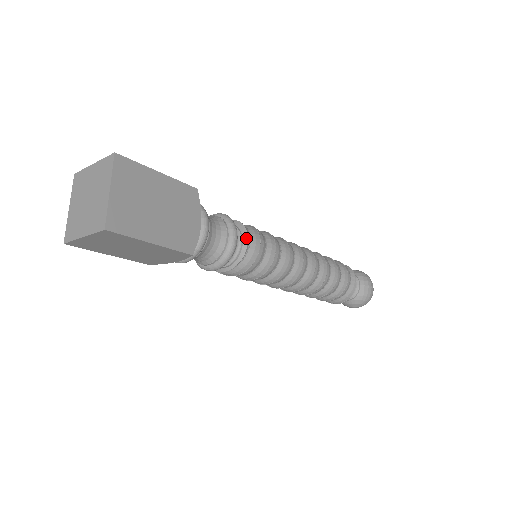
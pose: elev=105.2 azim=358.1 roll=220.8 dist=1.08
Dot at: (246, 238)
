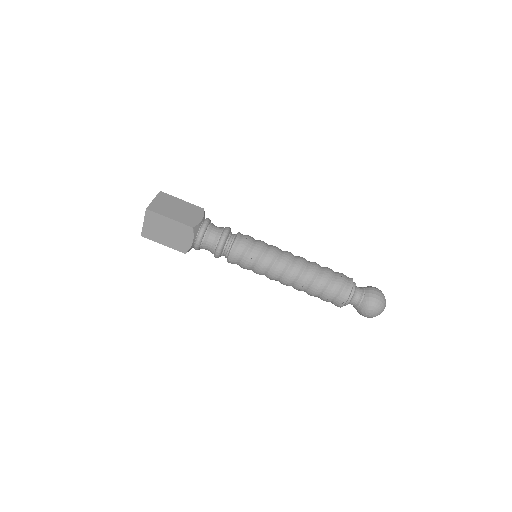
Dot at: (237, 234)
